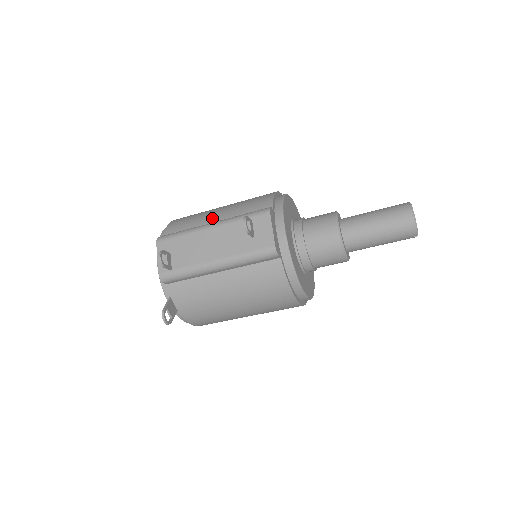
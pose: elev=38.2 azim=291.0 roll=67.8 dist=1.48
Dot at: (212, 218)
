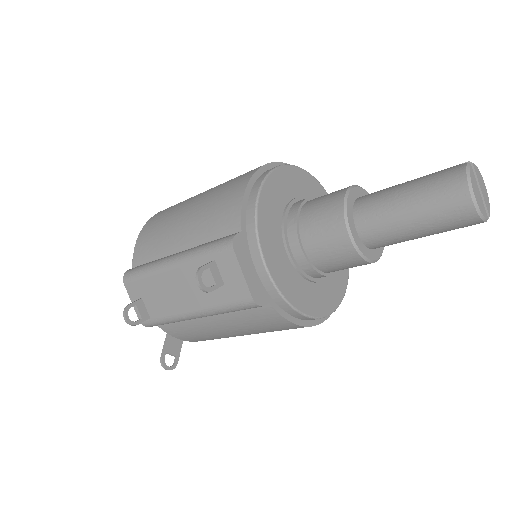
Dot at: (176, 239)
